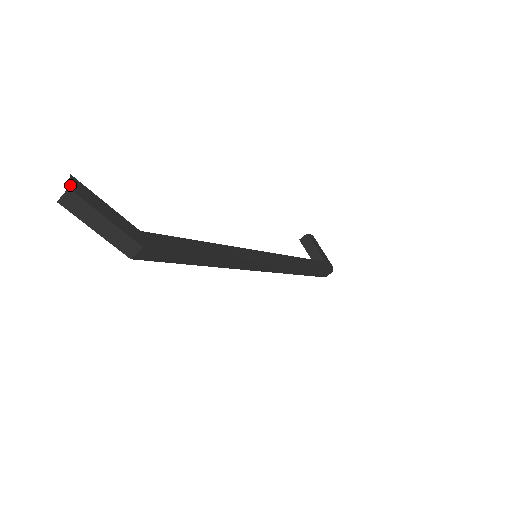
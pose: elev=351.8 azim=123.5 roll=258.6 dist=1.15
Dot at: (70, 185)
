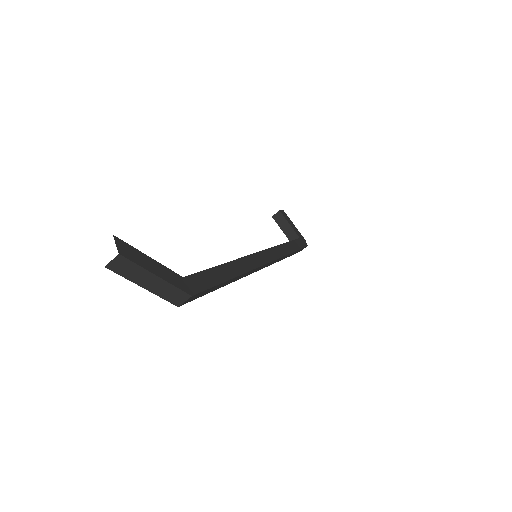
Dot at: (118, 249)
